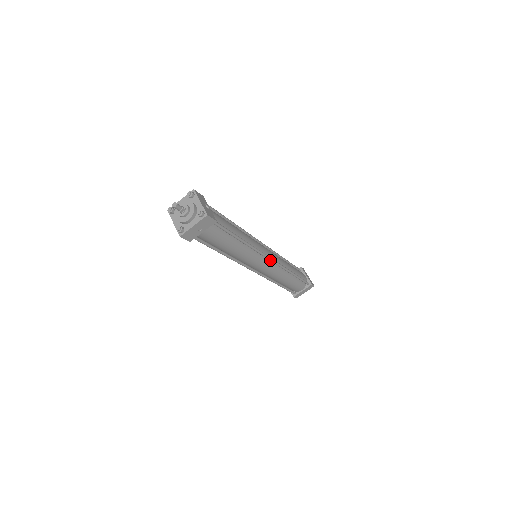
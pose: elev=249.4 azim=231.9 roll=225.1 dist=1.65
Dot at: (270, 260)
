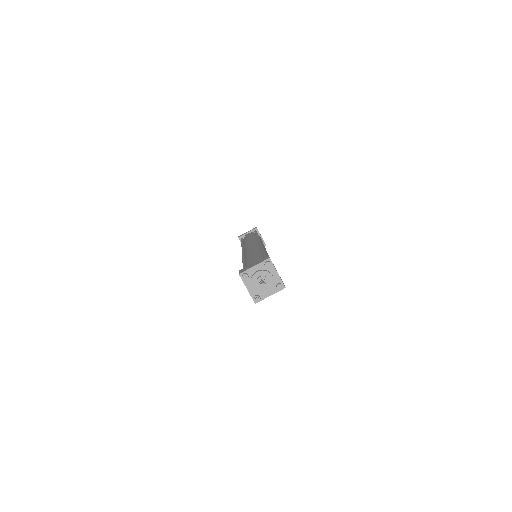
Dot at: occluded
